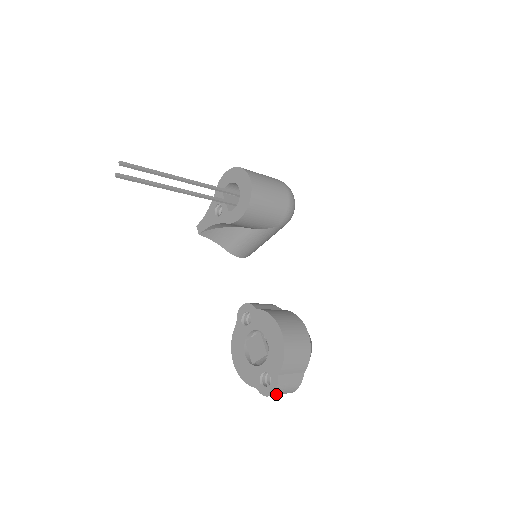
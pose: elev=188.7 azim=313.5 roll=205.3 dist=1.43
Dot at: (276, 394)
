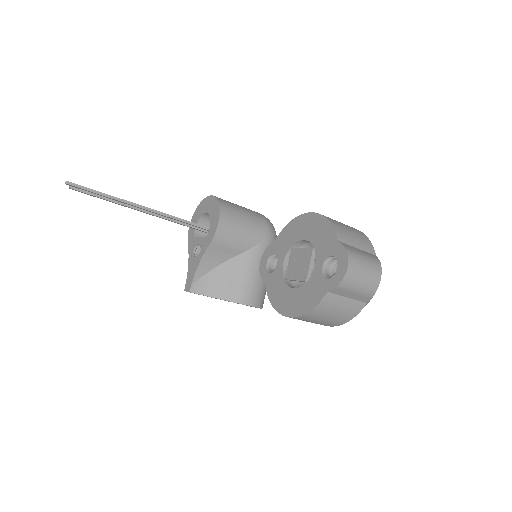
Dot at: (354, 268)
